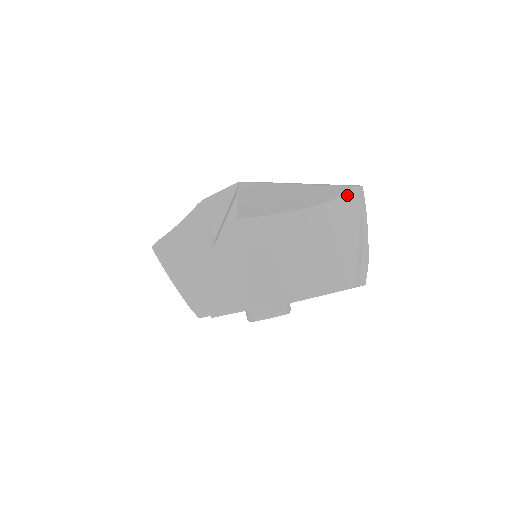
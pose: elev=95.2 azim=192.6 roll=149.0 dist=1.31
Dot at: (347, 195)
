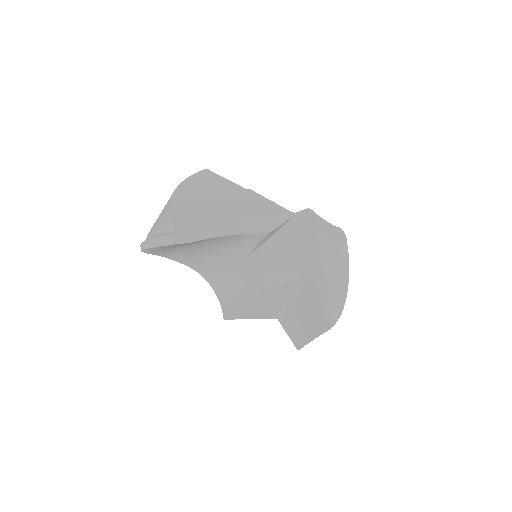
Dot at: (348, 264)
